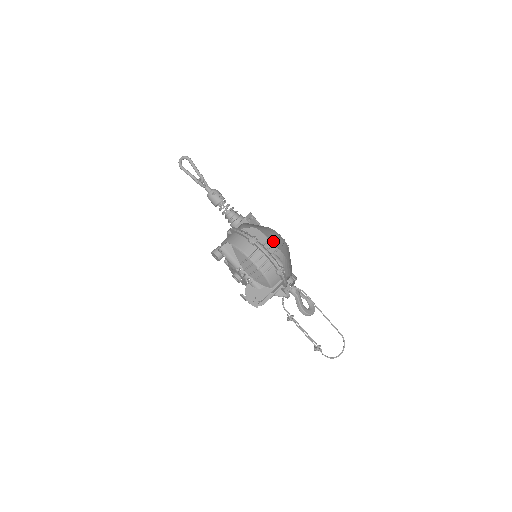
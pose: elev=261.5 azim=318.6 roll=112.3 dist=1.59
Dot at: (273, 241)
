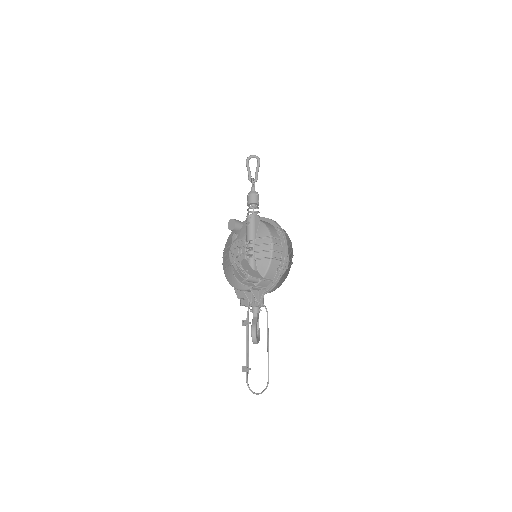
Dot at: (291, 247)
